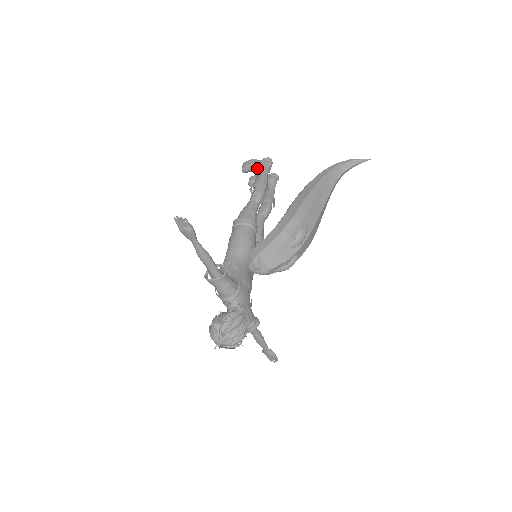
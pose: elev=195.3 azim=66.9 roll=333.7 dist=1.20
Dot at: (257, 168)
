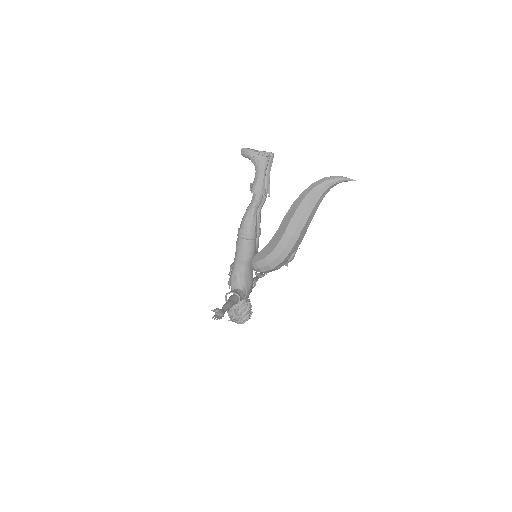
Dot at: (256, 164)
